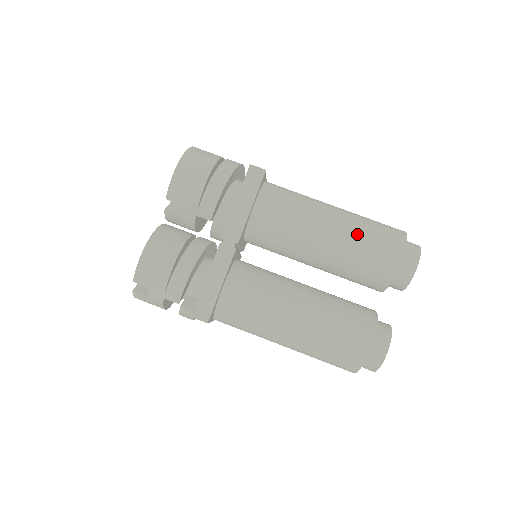
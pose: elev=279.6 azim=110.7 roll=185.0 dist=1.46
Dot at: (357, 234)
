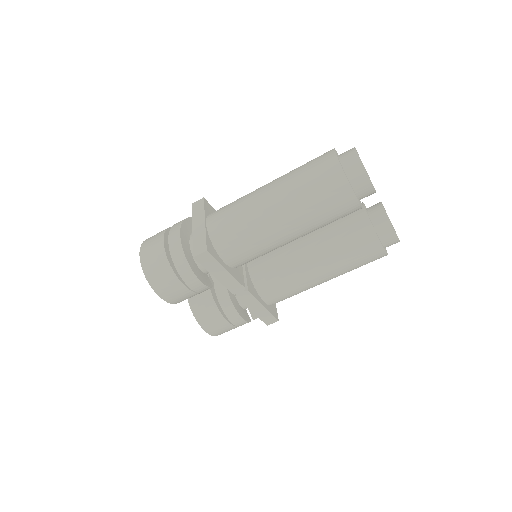
Dot at: (309, 215)
